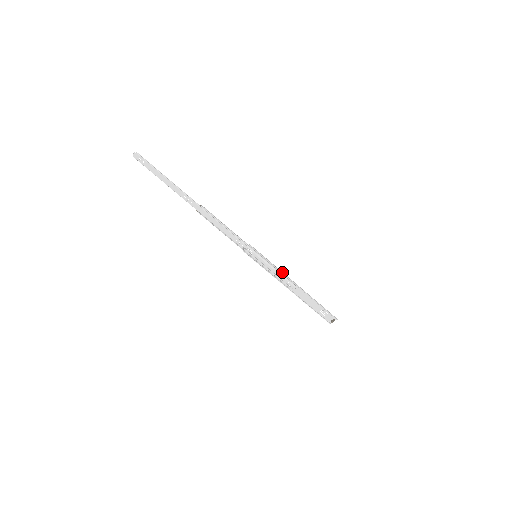
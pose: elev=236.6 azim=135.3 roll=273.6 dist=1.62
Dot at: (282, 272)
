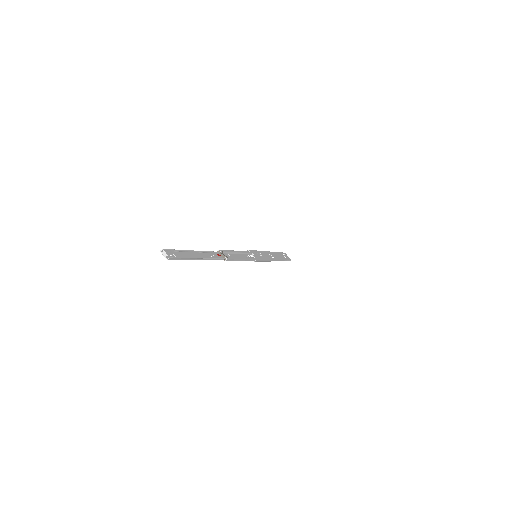
Dot at: occluded
